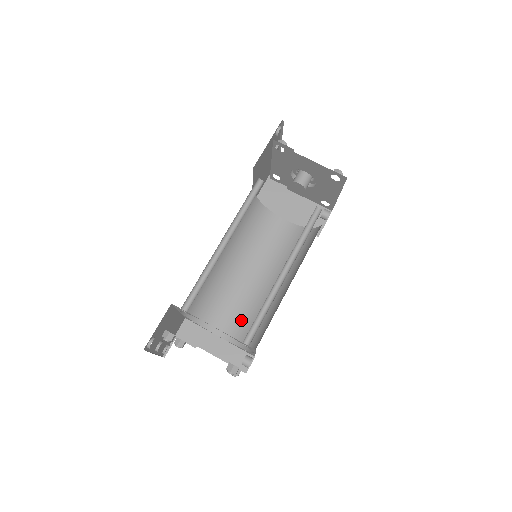
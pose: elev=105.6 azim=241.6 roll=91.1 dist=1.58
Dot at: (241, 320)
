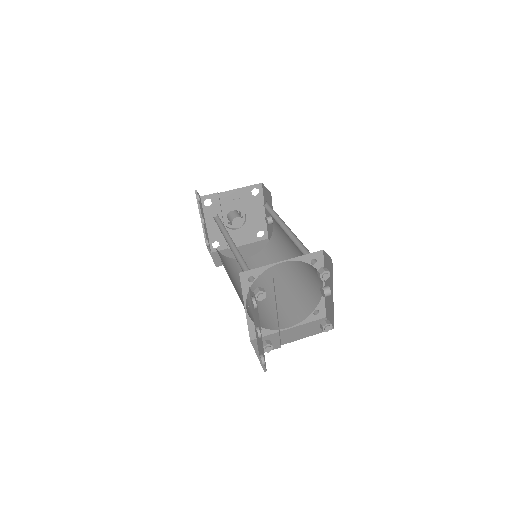
Dot at: (289, 309)
